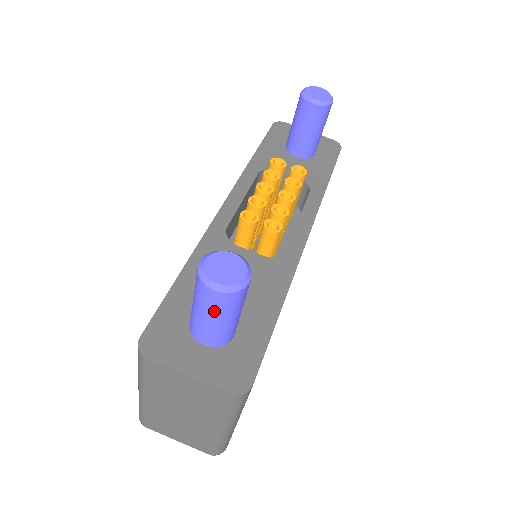
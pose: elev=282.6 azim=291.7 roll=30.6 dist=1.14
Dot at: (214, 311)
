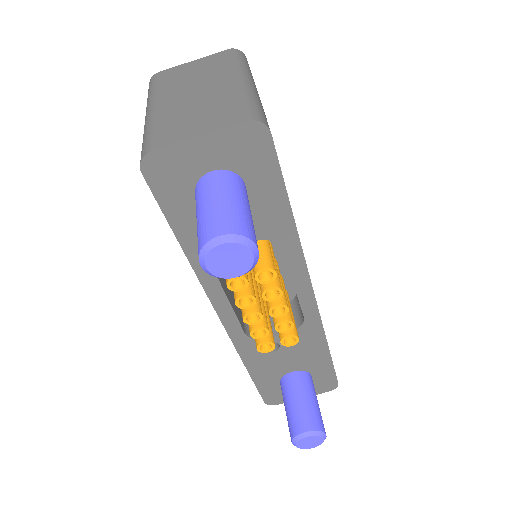
Dot at: occluded
